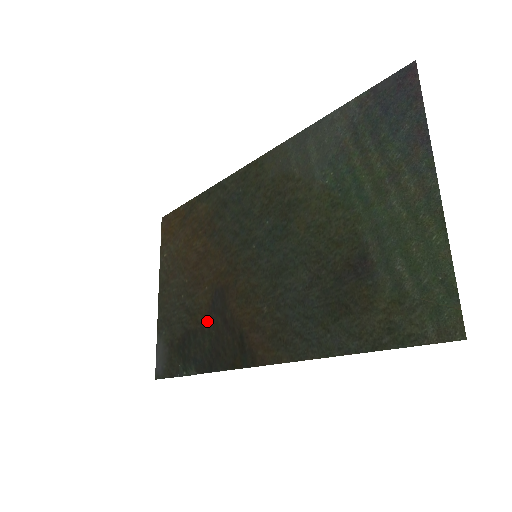
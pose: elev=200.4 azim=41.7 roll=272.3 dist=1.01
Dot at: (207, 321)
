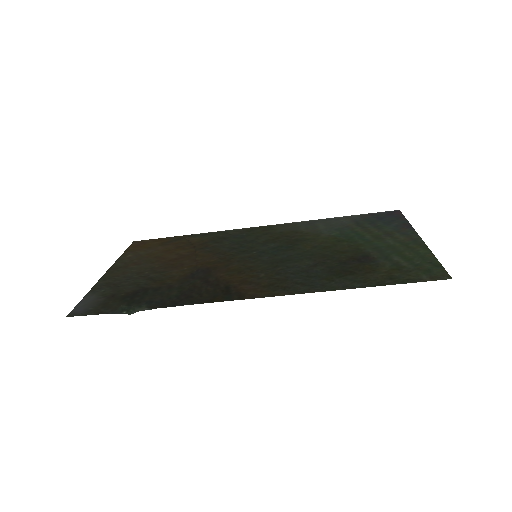
Dot at: (180, 282)
